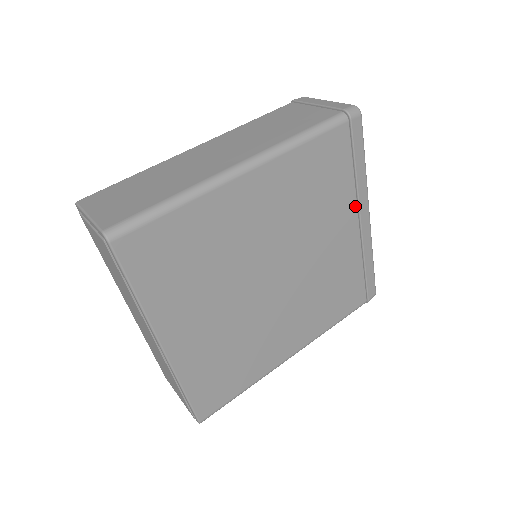
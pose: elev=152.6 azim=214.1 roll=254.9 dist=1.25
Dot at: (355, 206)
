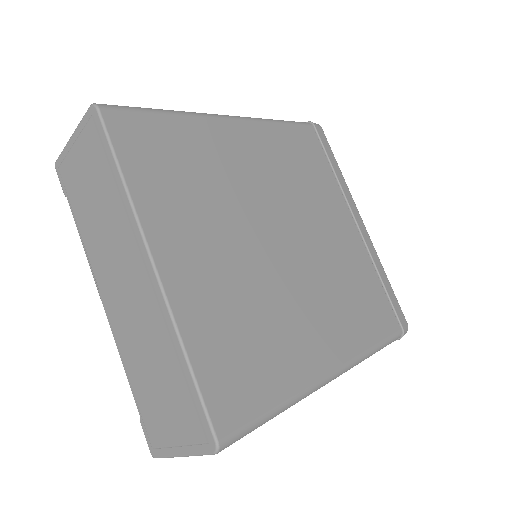
Dot at: (345, 204)
